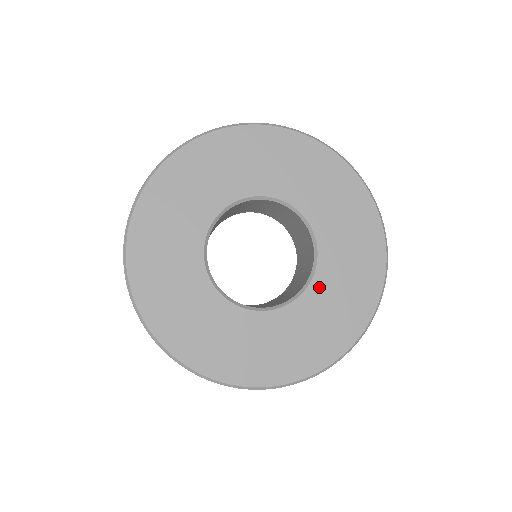
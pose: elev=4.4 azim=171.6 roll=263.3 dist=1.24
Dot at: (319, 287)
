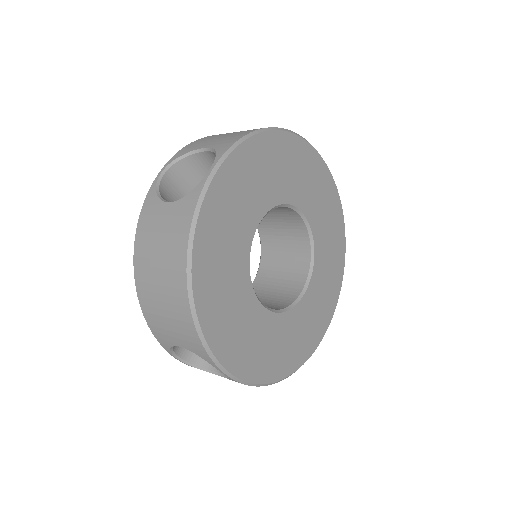
Dot at: (316, 228)
